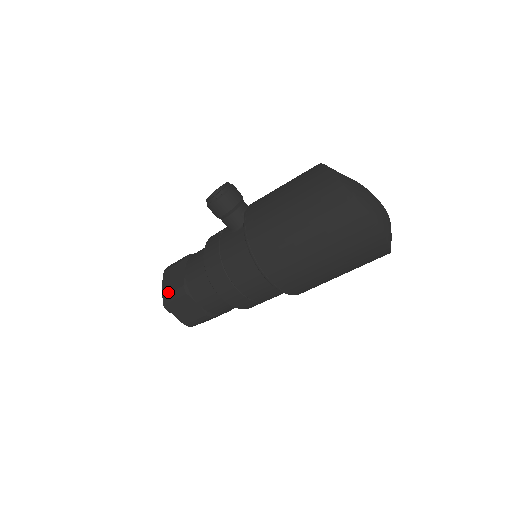
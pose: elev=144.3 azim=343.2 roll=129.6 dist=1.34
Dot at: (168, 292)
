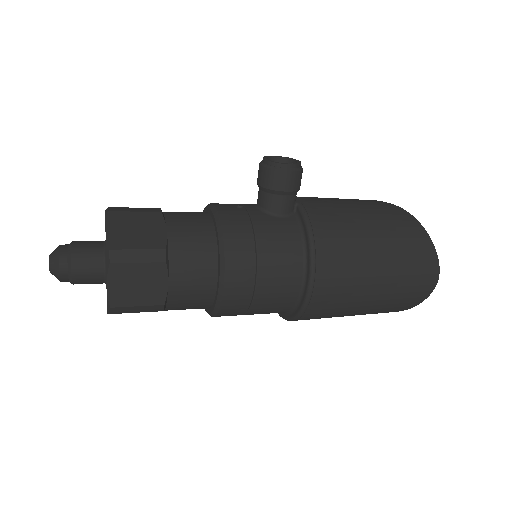
Dot at: (126, 246)
